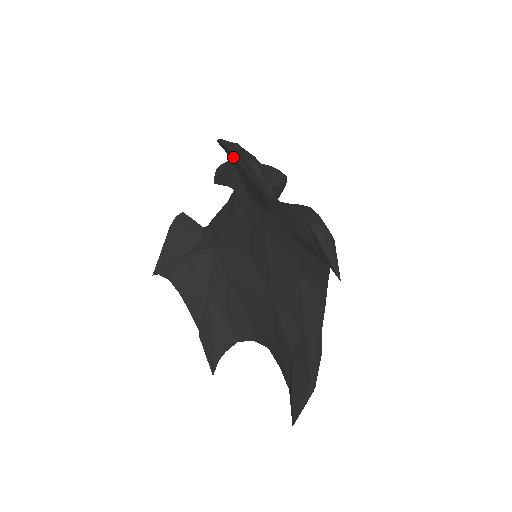
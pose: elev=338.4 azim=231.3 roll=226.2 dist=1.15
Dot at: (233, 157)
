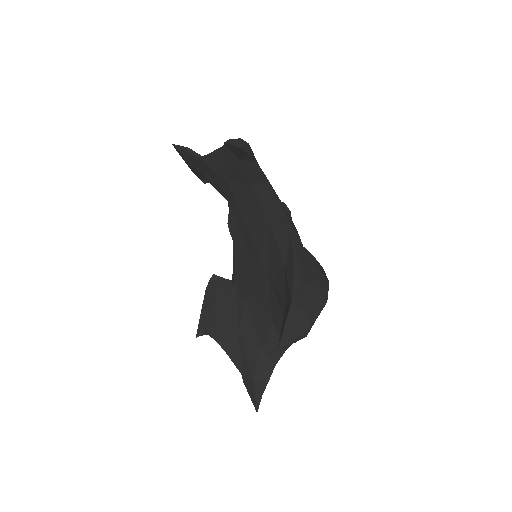
Dot at: (185, 156)
